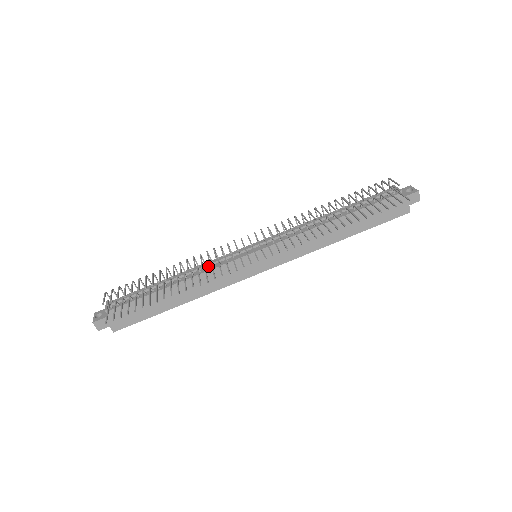
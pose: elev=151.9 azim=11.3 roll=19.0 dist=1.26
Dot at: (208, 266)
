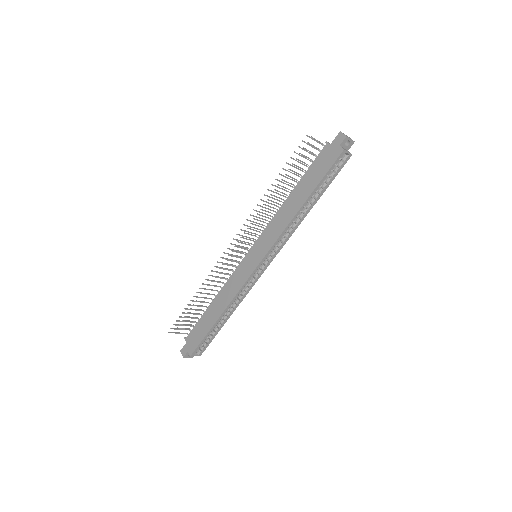
Dot at: occluded
